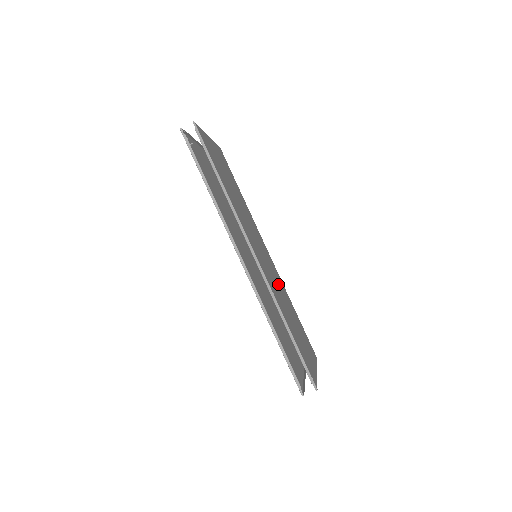
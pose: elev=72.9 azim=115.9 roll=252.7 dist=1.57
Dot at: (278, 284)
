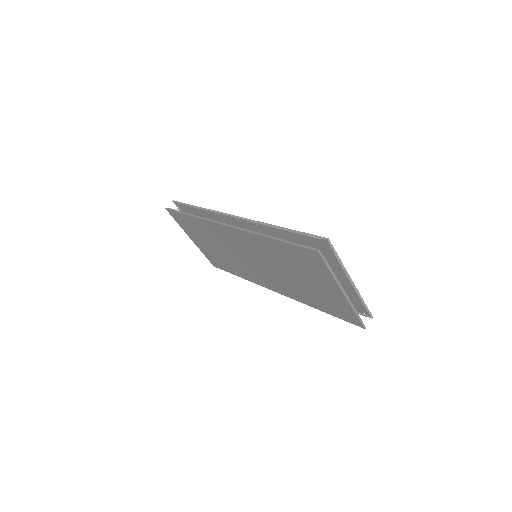
Dot at: occluded
